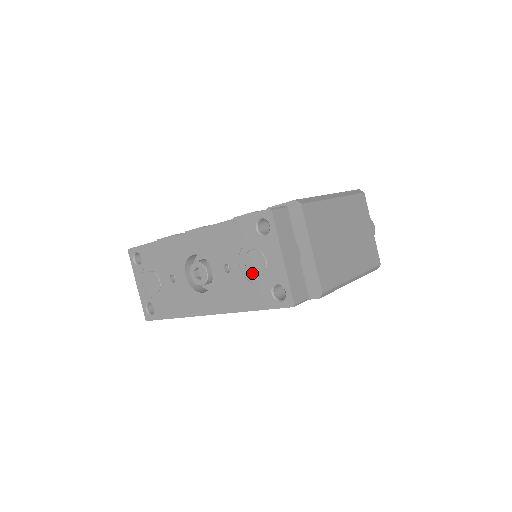
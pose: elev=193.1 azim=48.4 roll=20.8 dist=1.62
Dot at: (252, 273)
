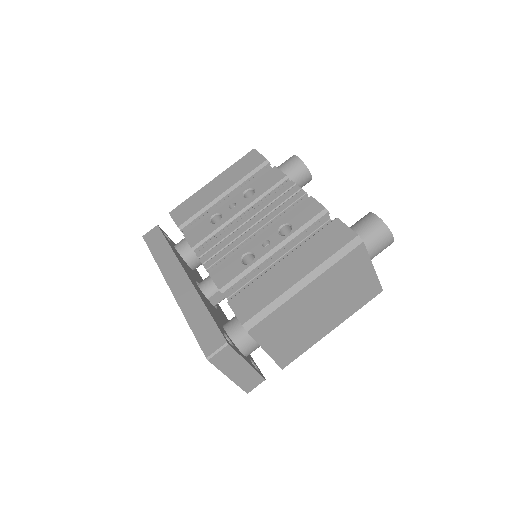
Dot at: occluded
